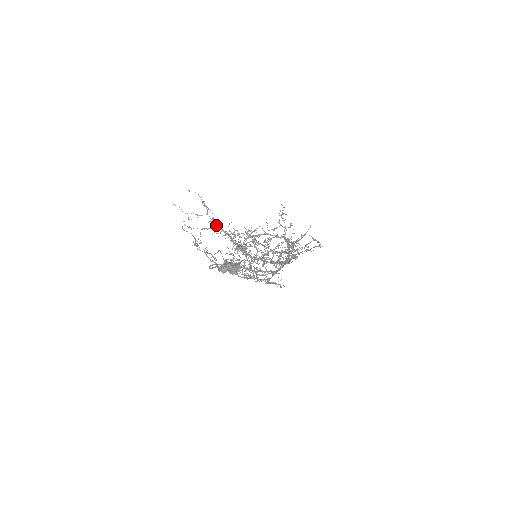
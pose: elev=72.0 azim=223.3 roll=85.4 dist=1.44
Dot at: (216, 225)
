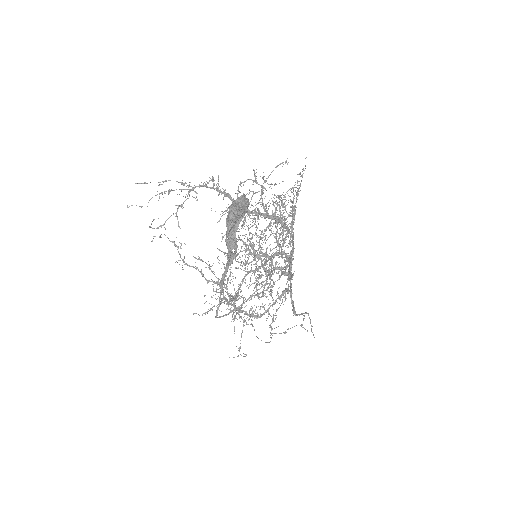
Dot at: (189, 185)
